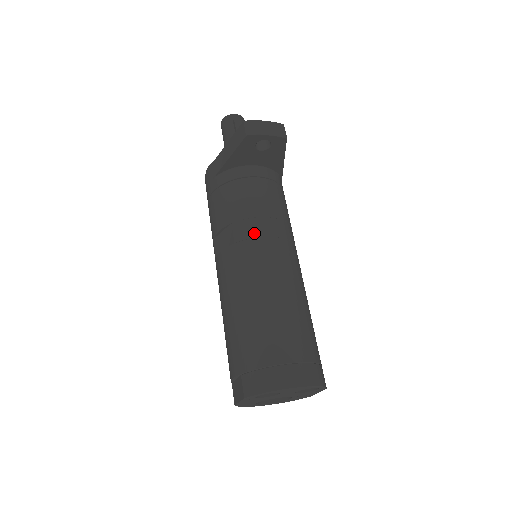
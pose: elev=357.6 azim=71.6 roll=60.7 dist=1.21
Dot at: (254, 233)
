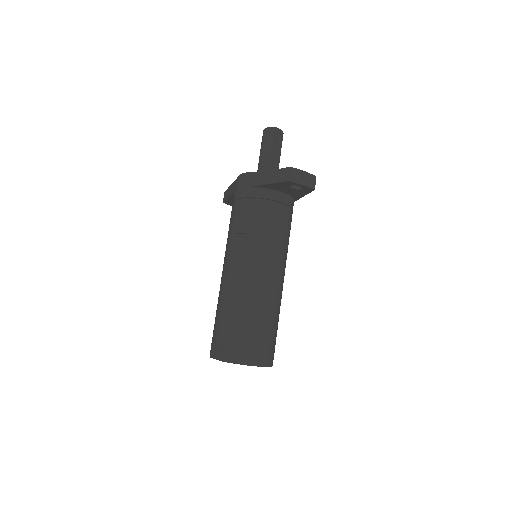
Dot at: (265, 249)
